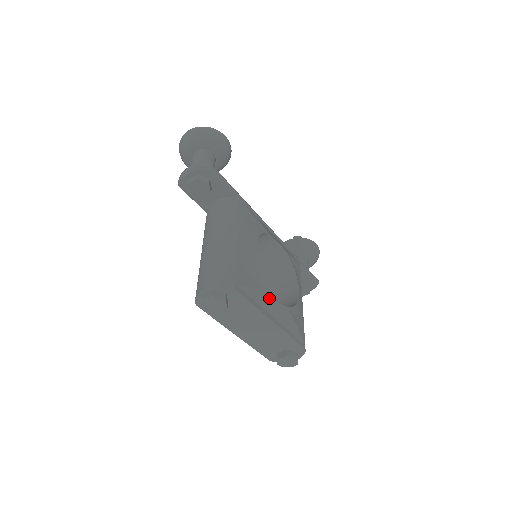
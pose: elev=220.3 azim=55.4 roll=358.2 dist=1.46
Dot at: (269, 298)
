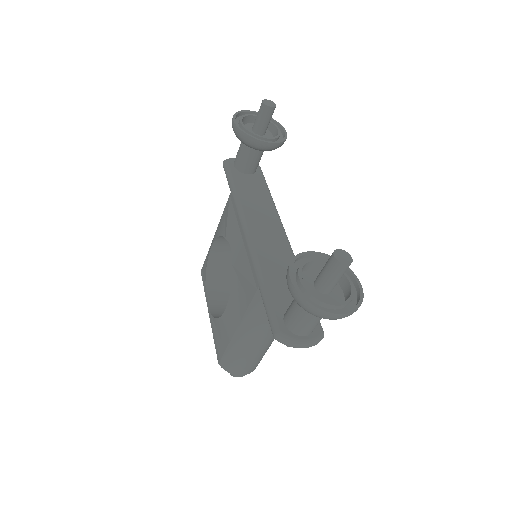
Dot at: occluded
